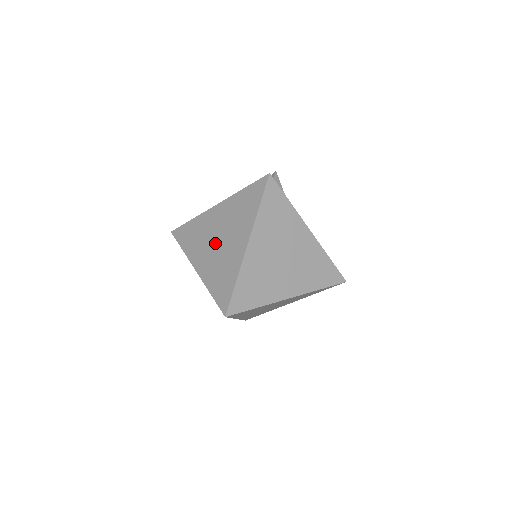
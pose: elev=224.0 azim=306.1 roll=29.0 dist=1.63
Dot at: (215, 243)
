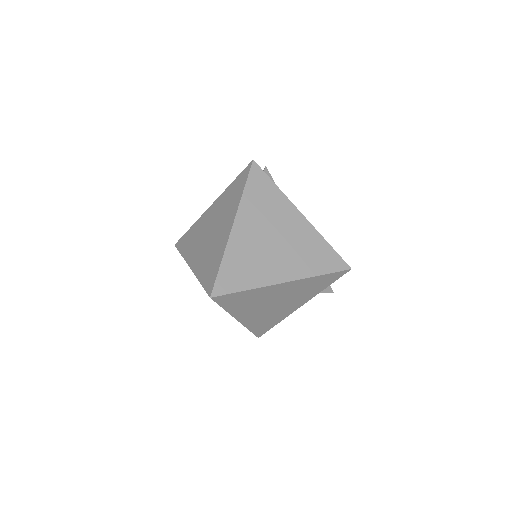
Dot at: (207, 237)
